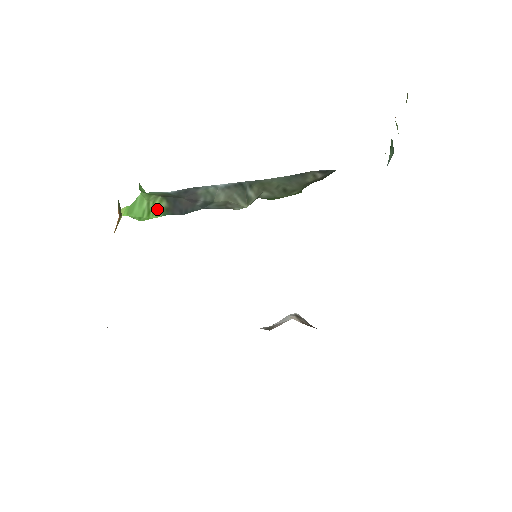
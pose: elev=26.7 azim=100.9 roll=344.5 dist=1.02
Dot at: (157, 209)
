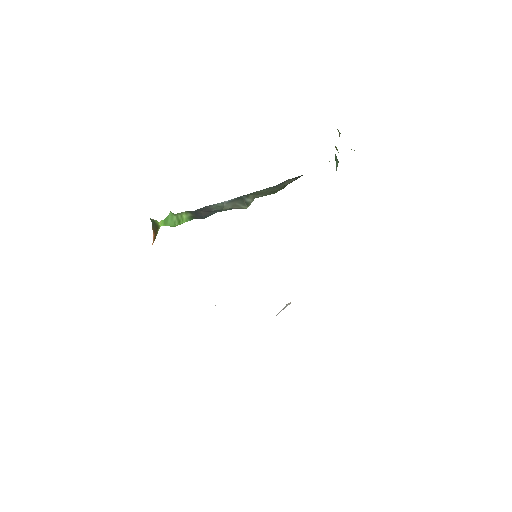
Dot at: (185, 218)
